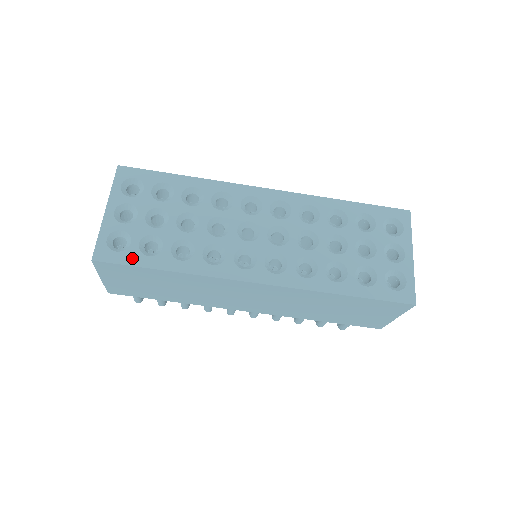
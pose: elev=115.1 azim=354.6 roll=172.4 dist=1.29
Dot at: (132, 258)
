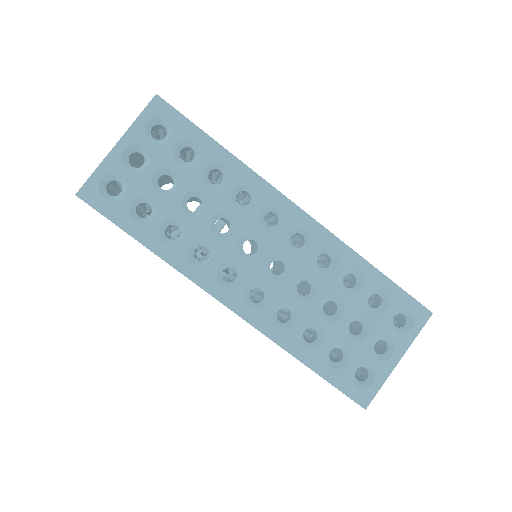
Dot at: (117, 214)
